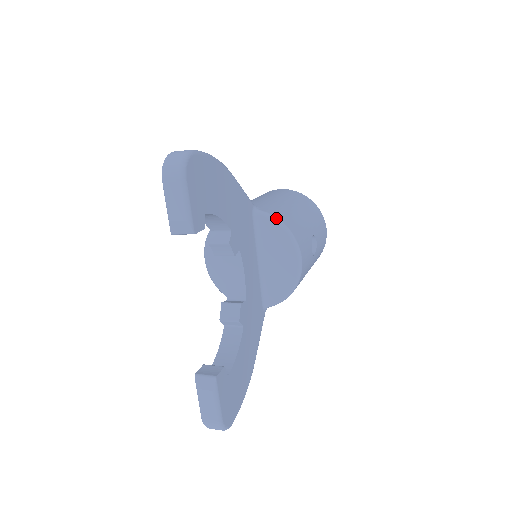
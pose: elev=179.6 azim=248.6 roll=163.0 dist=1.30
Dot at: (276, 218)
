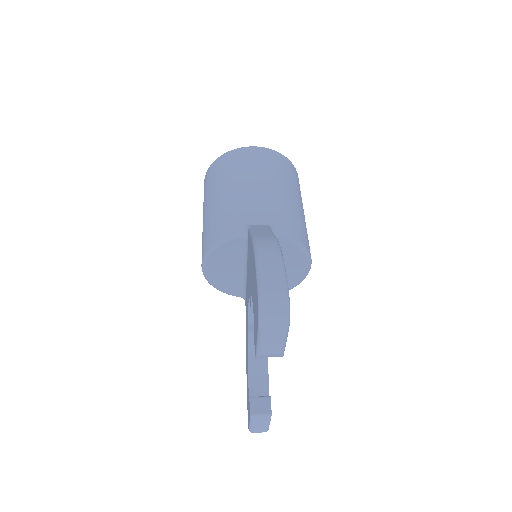
Dot at: (293, 239)
